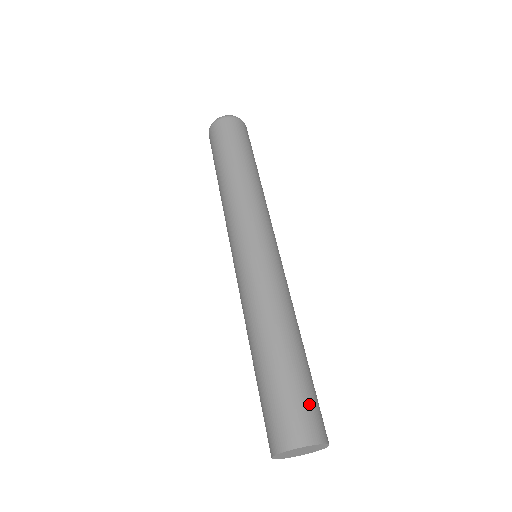
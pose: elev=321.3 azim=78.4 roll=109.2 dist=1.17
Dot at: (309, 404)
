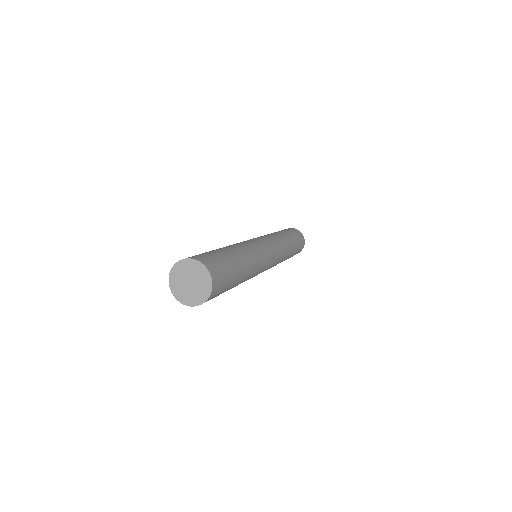
Dot at: (215, 258)
